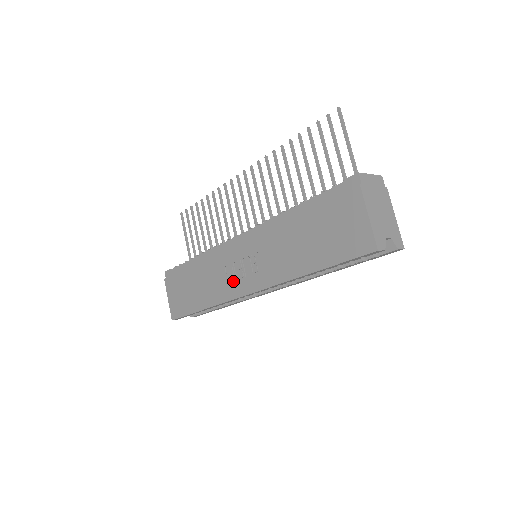
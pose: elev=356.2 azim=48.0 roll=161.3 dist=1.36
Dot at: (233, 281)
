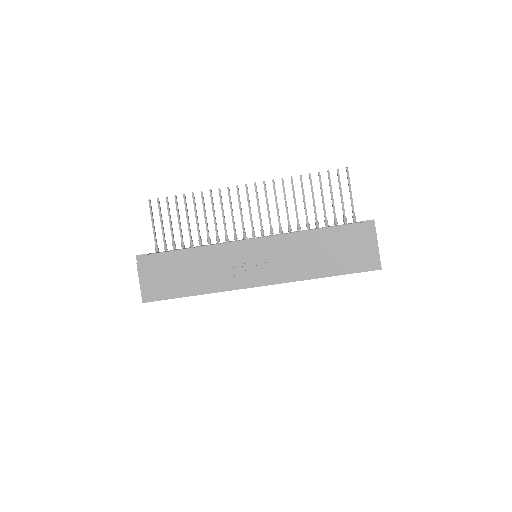
Dot at: (241, 274)
